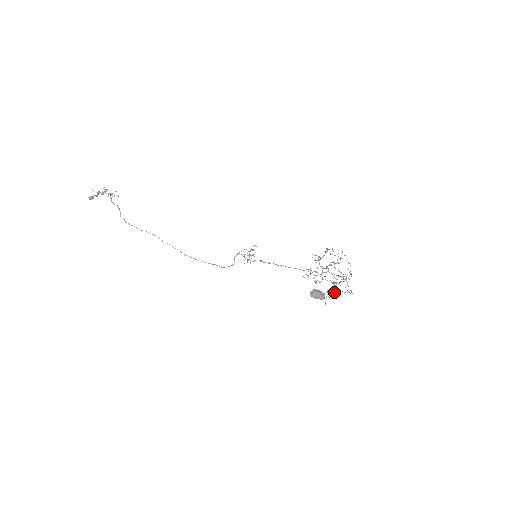
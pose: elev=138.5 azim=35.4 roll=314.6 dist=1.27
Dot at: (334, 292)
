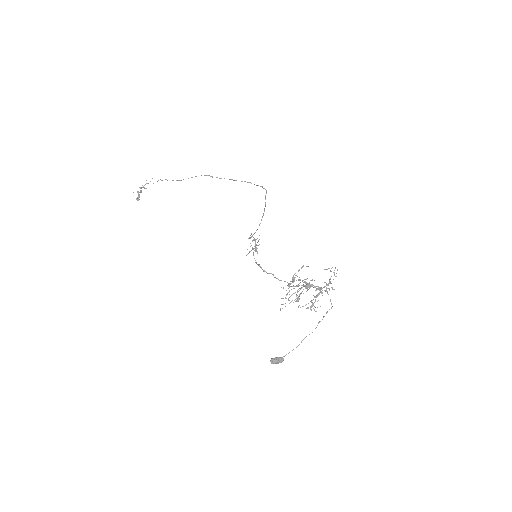
Dot at: (292, 350)
